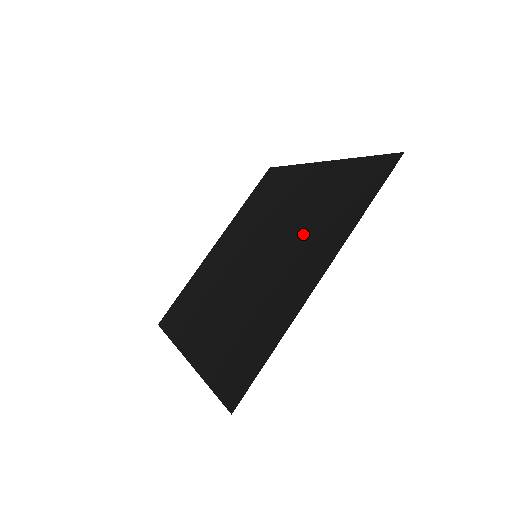
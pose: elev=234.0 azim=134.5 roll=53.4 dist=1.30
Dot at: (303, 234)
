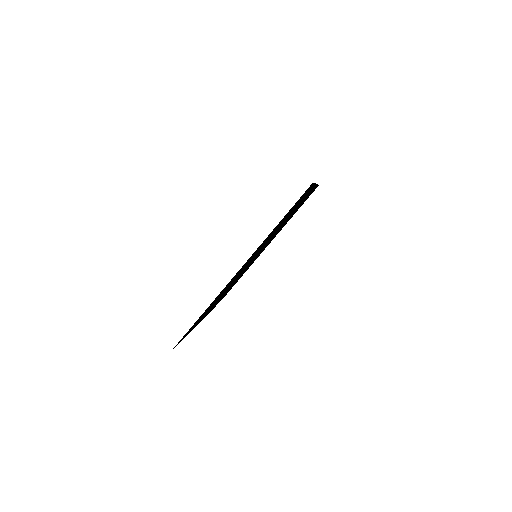
Dot at: (265, 242)
